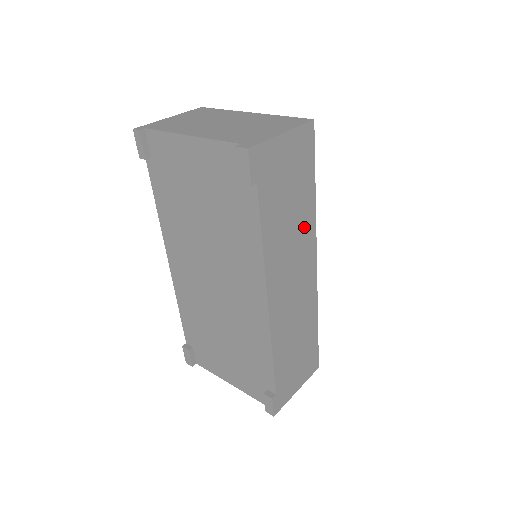
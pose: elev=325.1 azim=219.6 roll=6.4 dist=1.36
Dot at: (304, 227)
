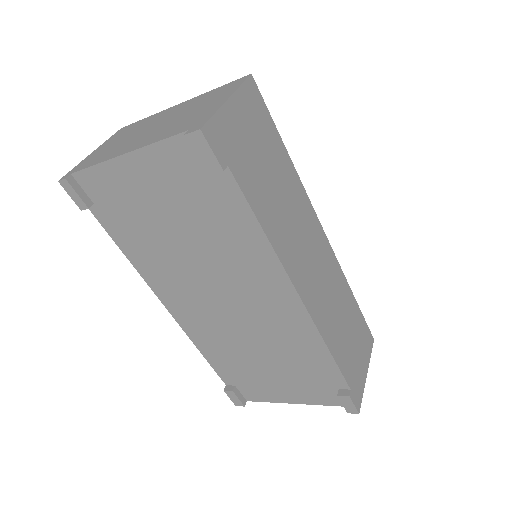
Dot at: (295, 197)
